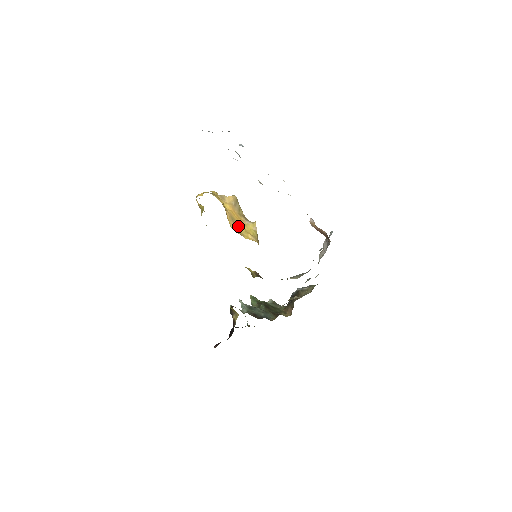
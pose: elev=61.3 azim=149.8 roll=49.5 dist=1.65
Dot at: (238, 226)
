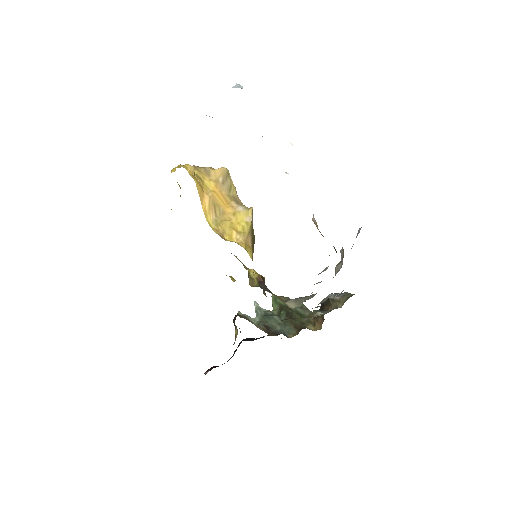
Dot at: (222, 217)
